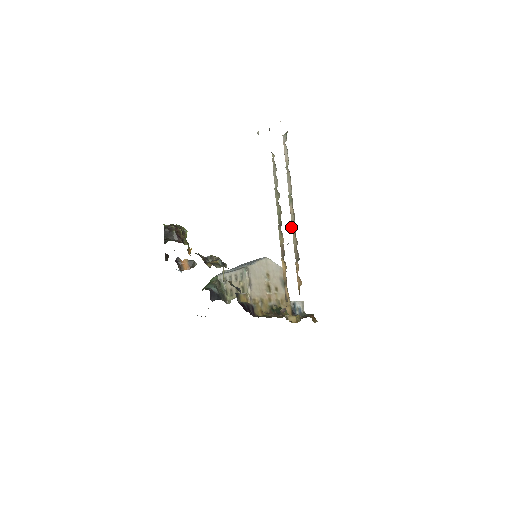
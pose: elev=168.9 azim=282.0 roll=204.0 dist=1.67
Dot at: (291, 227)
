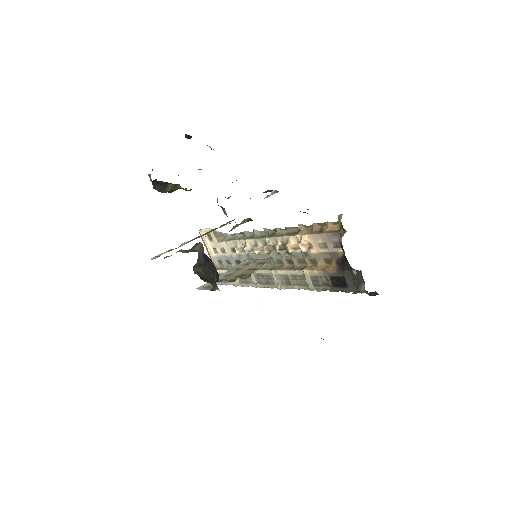
Dot at: (272, 269)
